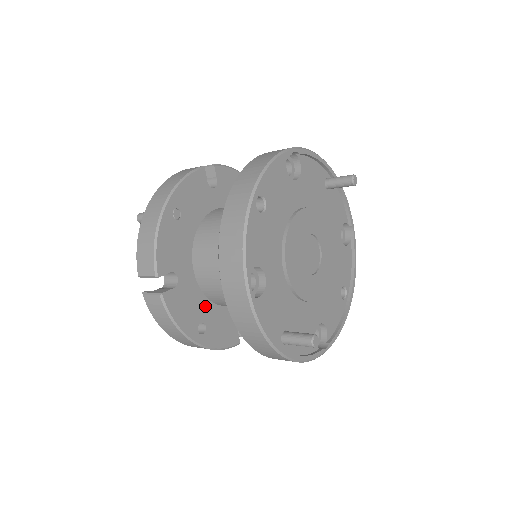
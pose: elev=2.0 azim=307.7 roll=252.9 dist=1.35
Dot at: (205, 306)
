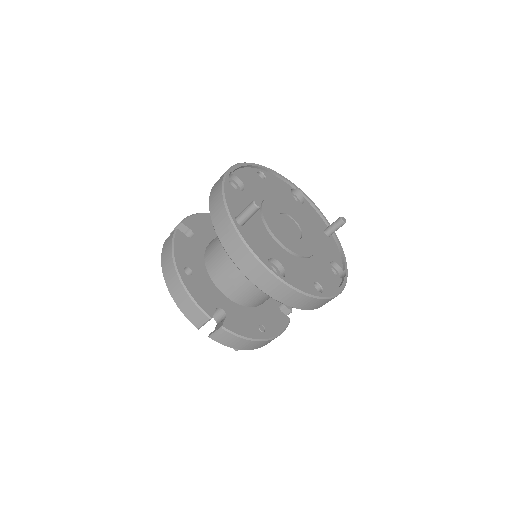
Dot at: (201, 267)
